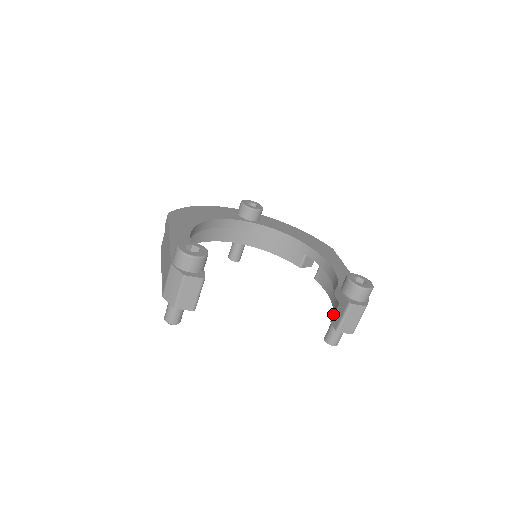
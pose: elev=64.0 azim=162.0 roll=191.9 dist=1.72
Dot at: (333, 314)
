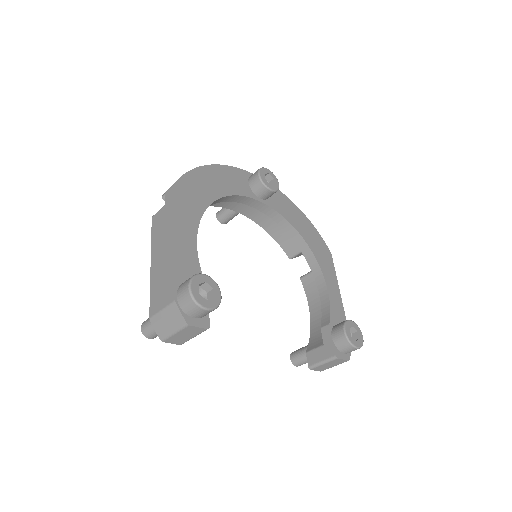
Dot at: (310, 343)
